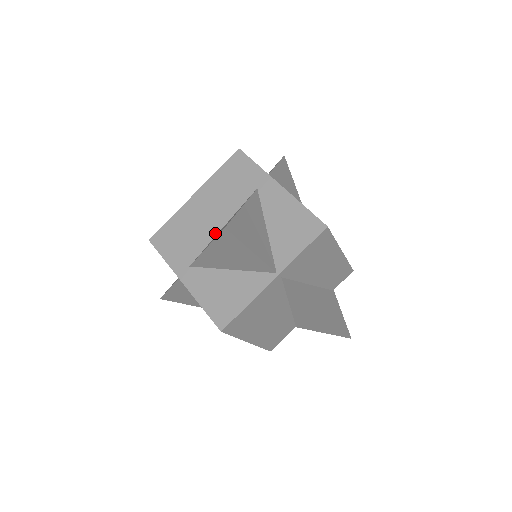
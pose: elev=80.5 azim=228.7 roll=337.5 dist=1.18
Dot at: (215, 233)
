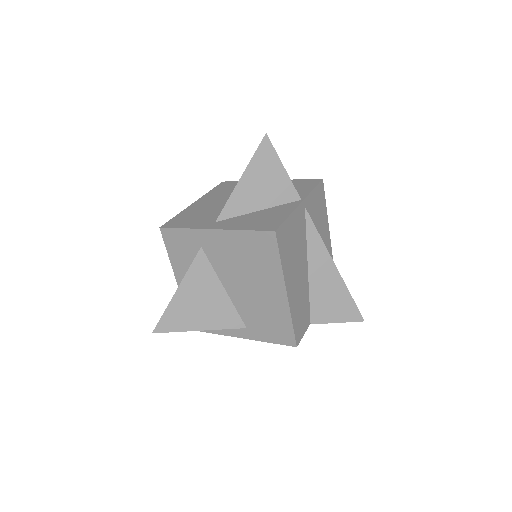
Dot at: occluded
